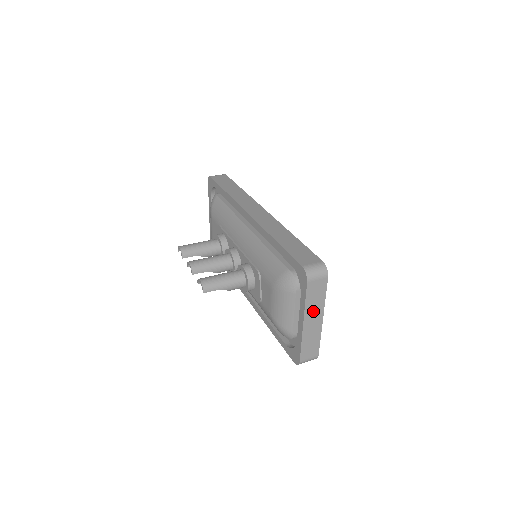
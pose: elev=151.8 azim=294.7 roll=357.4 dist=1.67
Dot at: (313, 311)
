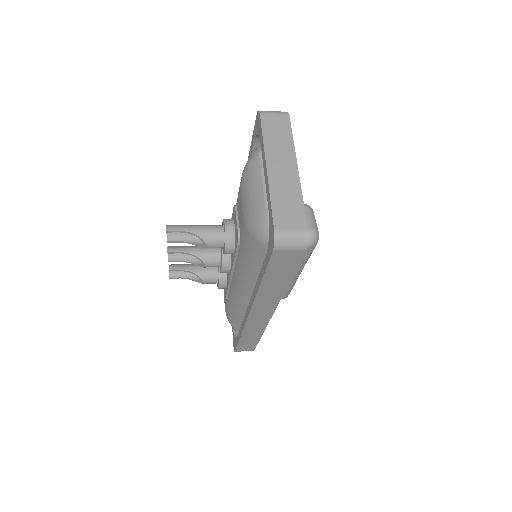
Dot at: (278, 154)
